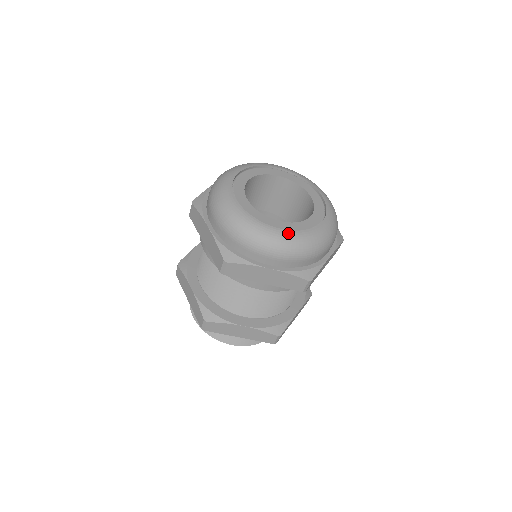
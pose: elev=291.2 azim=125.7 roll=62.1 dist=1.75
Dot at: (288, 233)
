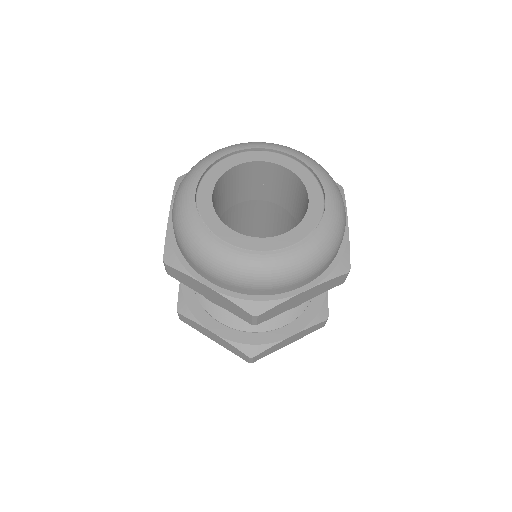
Dot at: (305, 244)
